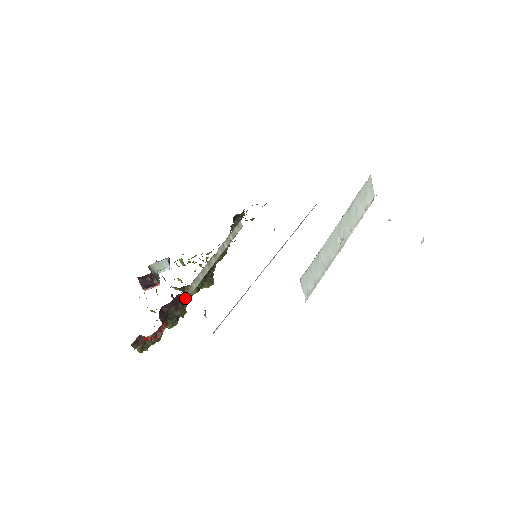
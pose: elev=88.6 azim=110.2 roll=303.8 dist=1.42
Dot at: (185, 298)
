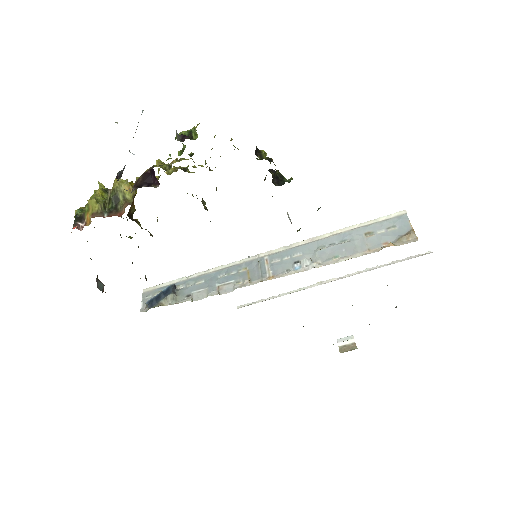
Dot at: occluded
